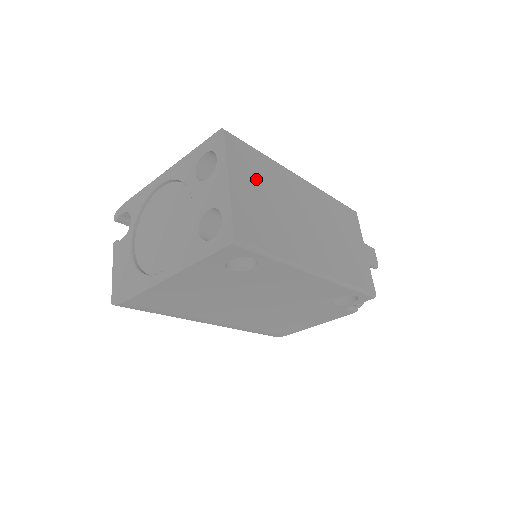
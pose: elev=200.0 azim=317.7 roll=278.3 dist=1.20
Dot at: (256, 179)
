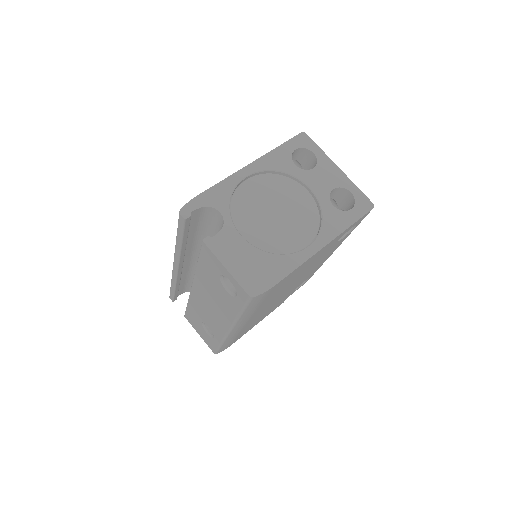
Dot at: occluded
